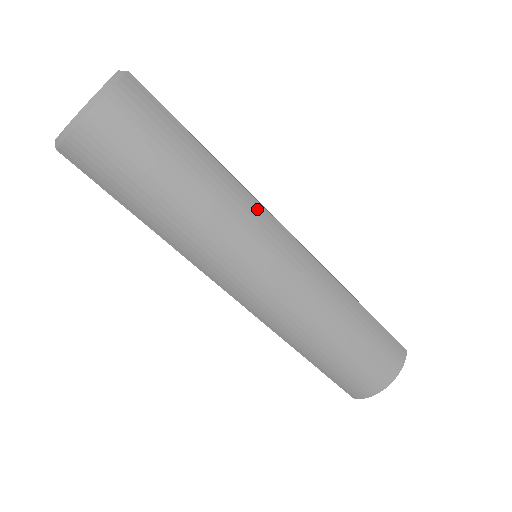
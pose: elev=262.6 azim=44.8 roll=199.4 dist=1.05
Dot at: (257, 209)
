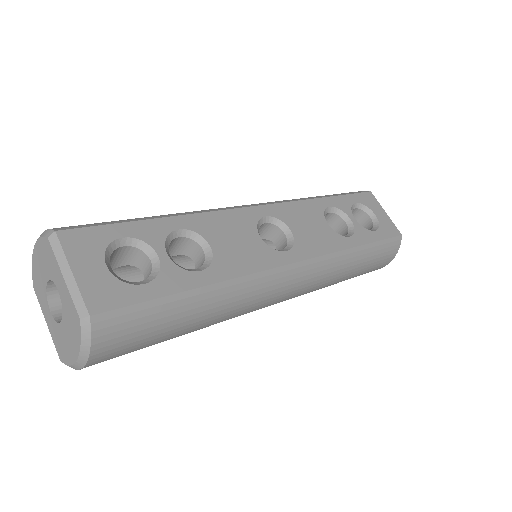
Dot at: (255, 281)
